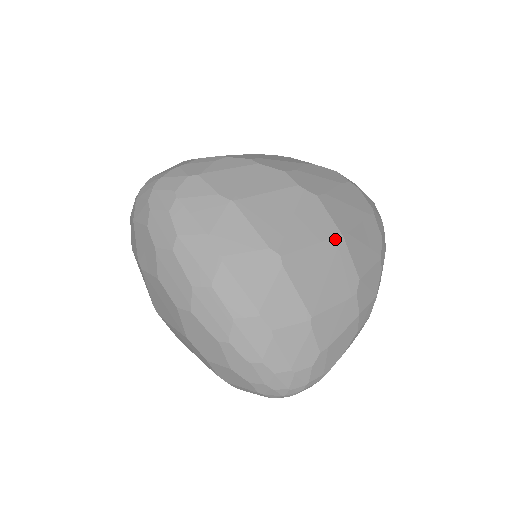
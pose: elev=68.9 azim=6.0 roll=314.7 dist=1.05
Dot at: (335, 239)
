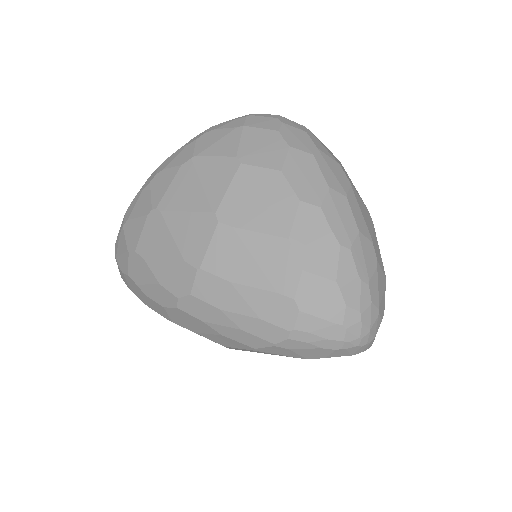
Dot at: occluded
